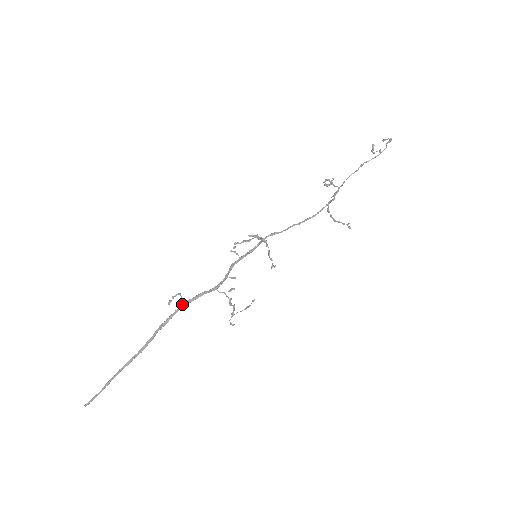
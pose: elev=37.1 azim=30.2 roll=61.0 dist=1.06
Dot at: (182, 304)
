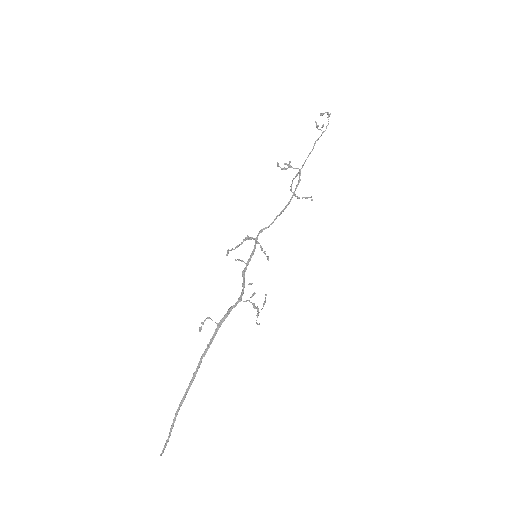
Dot at: (217, 326)
